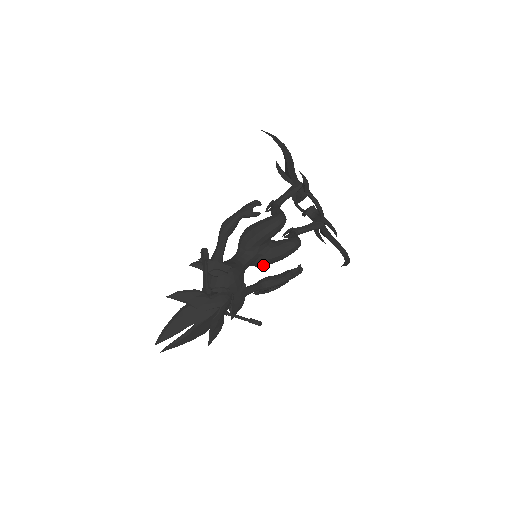
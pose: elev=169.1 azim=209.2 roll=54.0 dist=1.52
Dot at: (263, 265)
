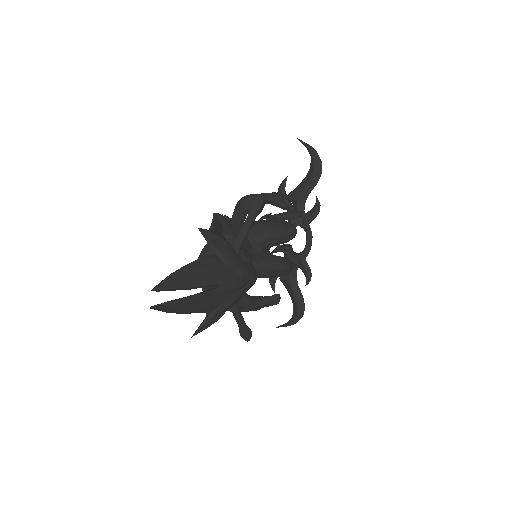
Dot at: occluded
